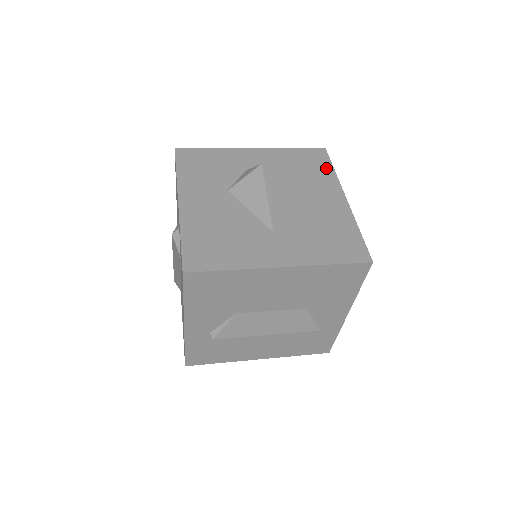
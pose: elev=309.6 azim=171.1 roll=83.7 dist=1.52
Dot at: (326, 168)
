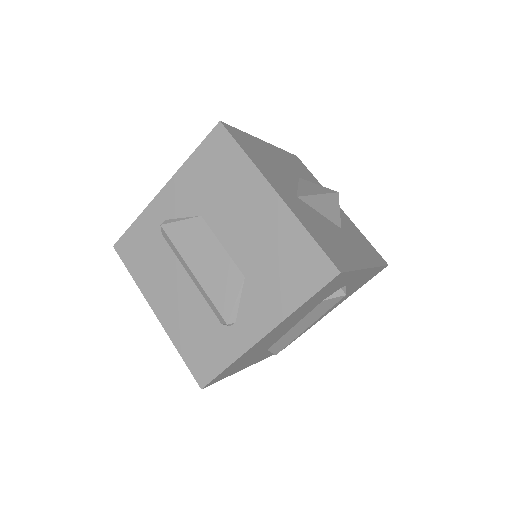
Dot at: (376, 259)
